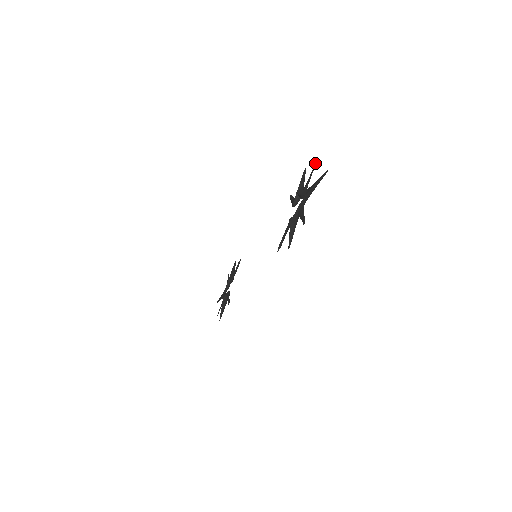
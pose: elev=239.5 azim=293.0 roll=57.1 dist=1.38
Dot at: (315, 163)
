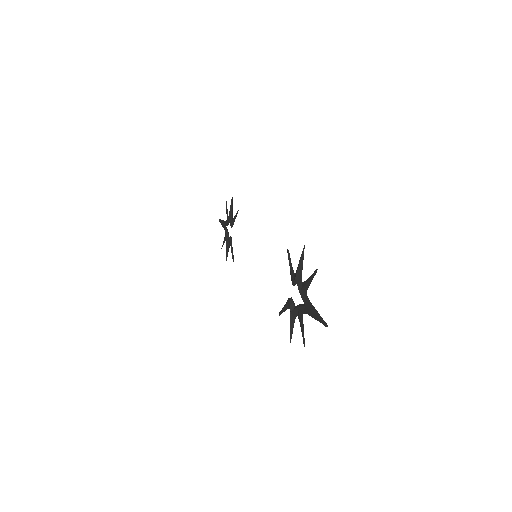
Dot at: (314, 272)
